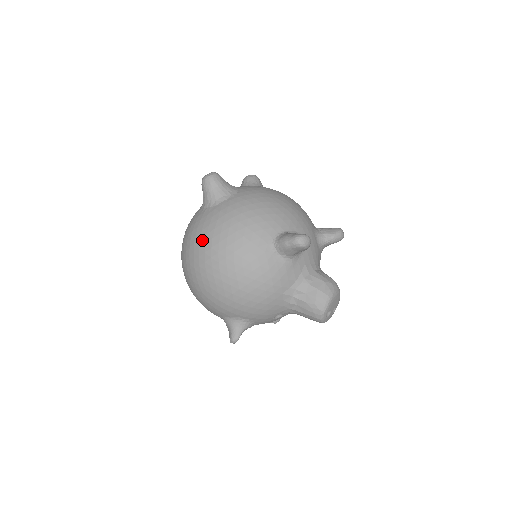
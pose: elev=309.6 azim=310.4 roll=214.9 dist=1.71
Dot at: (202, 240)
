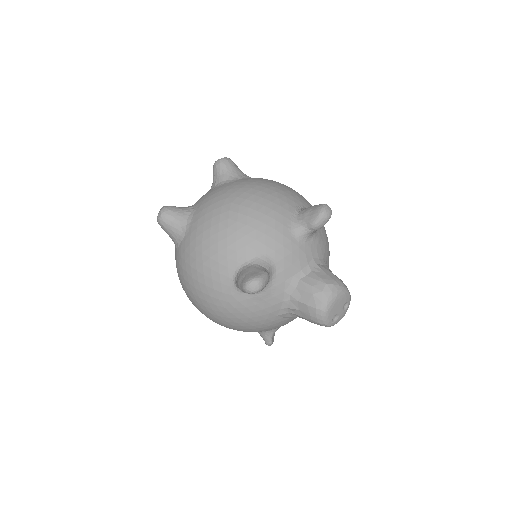
Dot at: (183, 287)
